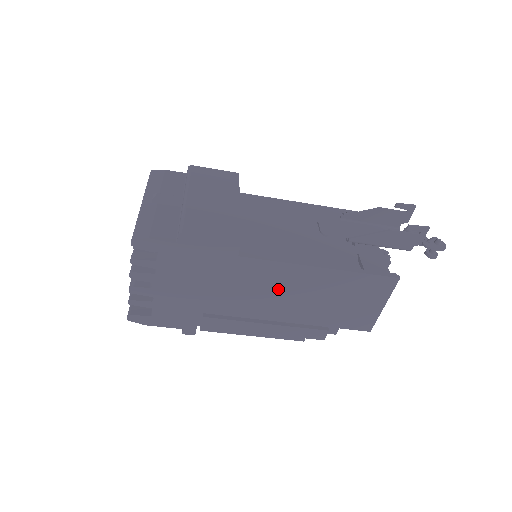
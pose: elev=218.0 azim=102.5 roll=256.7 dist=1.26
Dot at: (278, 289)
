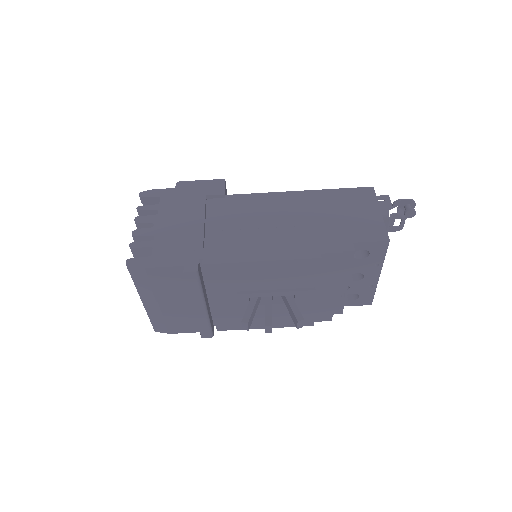
Dot at: (270, 215)
